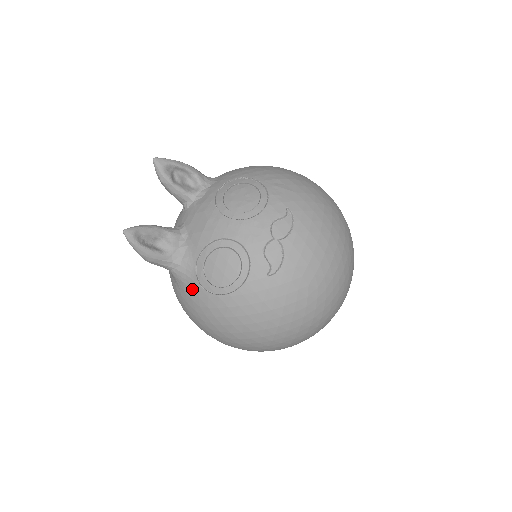
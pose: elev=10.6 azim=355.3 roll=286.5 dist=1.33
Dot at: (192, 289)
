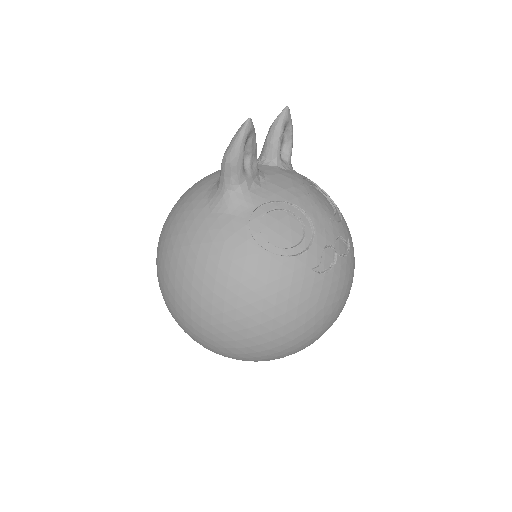
Dot at: (234, 221)
